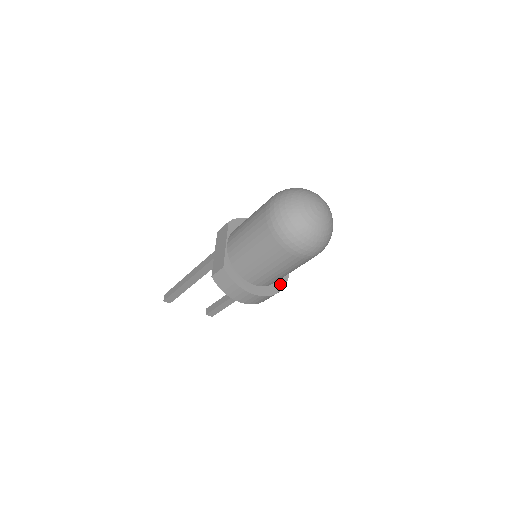
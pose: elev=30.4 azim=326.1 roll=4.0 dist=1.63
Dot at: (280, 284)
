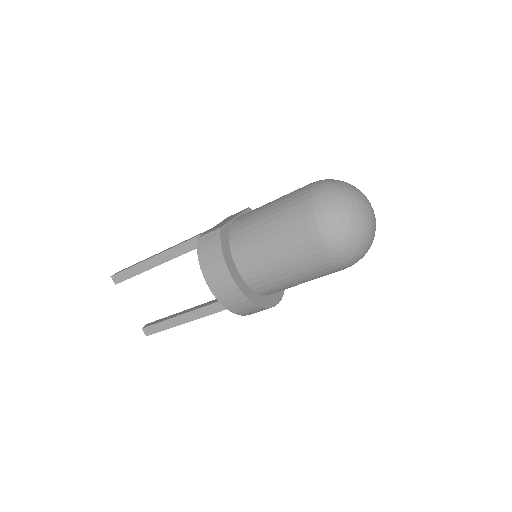
Dot at: (264, 301)
